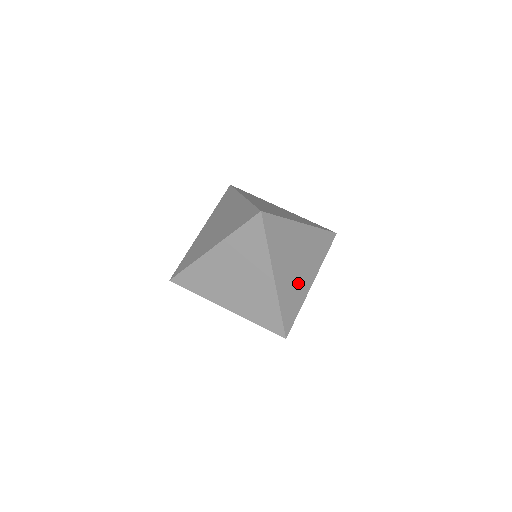
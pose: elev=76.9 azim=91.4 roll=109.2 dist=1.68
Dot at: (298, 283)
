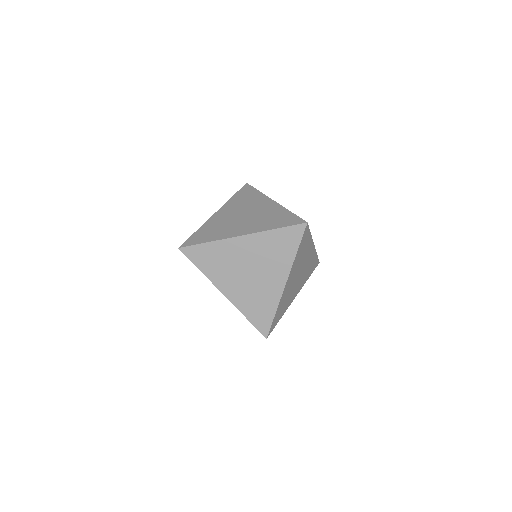
Dot at: occluded
